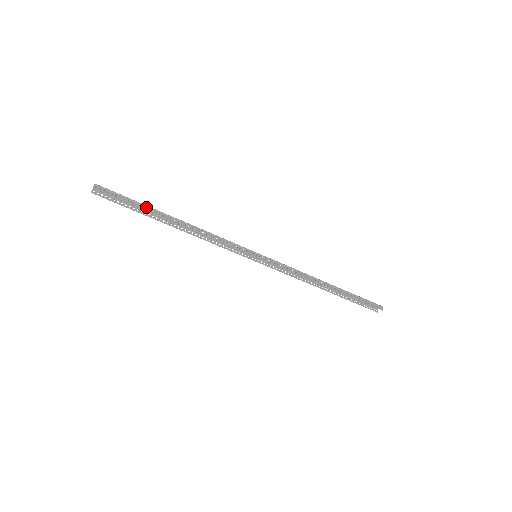
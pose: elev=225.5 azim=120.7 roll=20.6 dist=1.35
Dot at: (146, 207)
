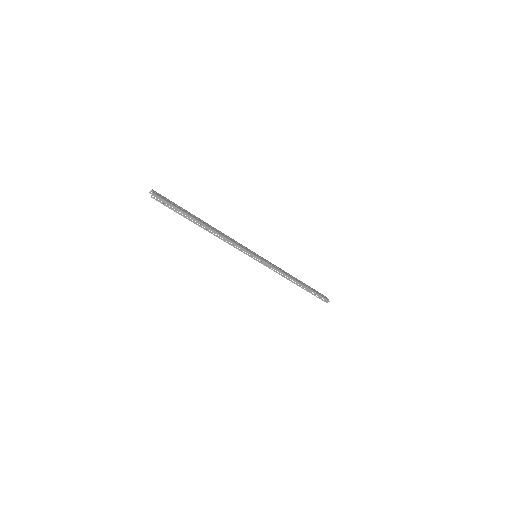
Dot at: (187, 215)
